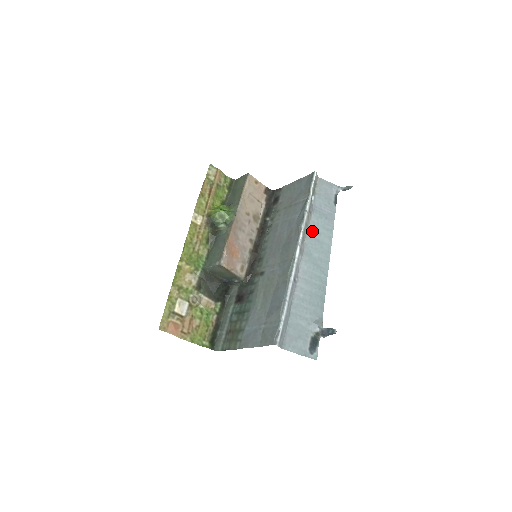
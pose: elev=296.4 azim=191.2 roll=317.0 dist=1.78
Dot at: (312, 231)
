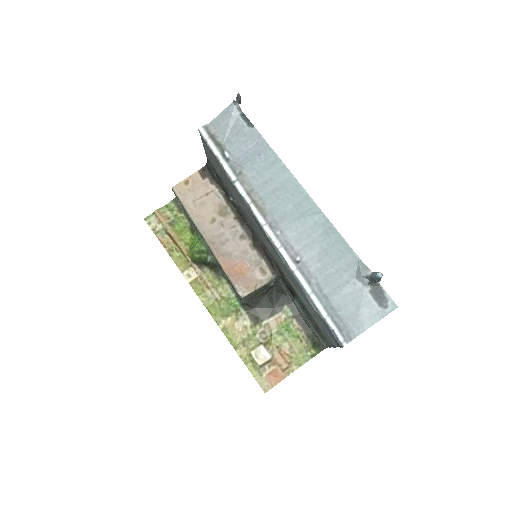
Dot at: (261, 188)
